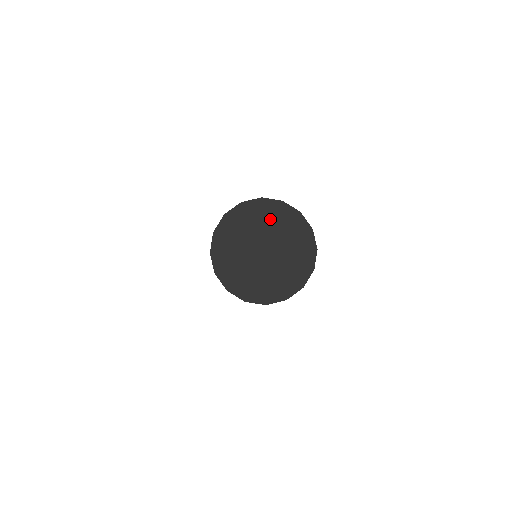
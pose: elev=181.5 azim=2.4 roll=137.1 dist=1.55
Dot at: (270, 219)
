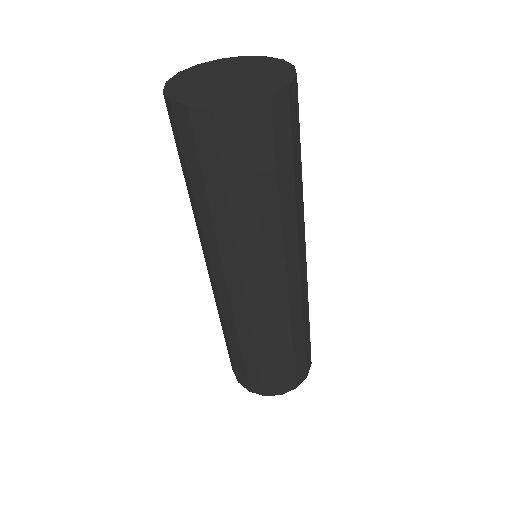
Dot at: (217, 67)
